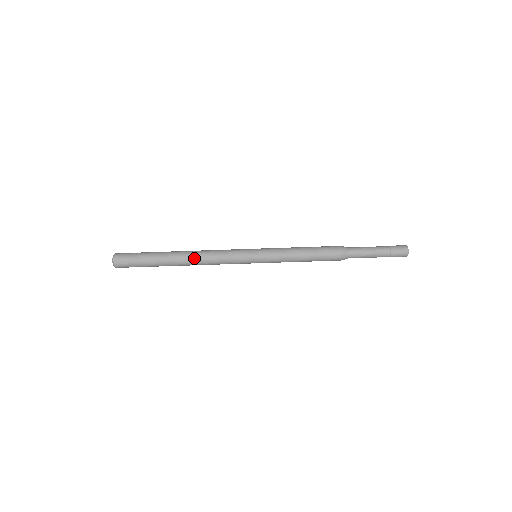
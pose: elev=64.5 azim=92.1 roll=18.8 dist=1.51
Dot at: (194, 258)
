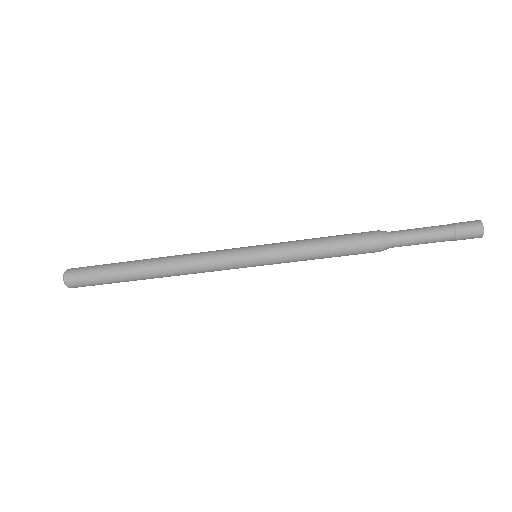
Dot at: (170, 268)
